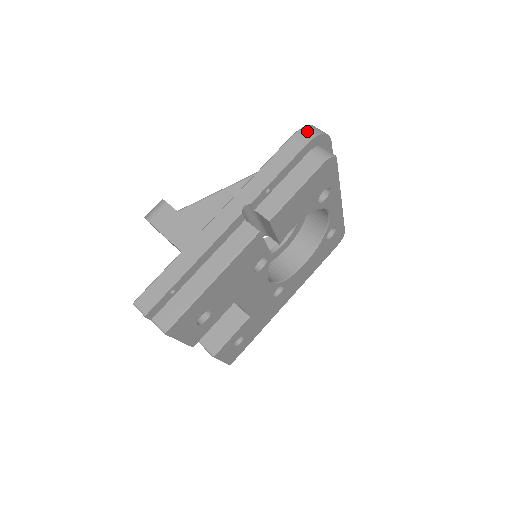
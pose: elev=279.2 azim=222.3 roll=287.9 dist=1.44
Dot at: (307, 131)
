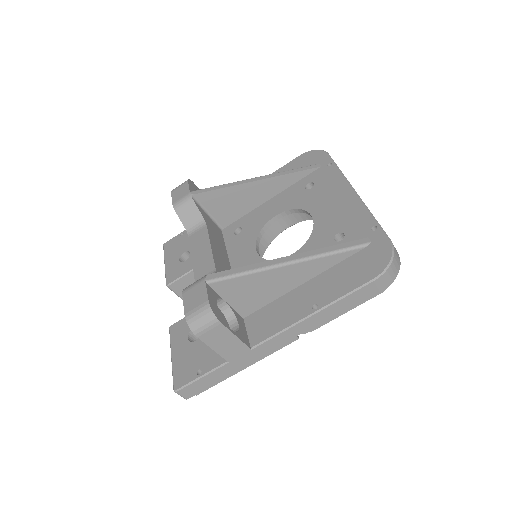
Dot at: (388, 276)
